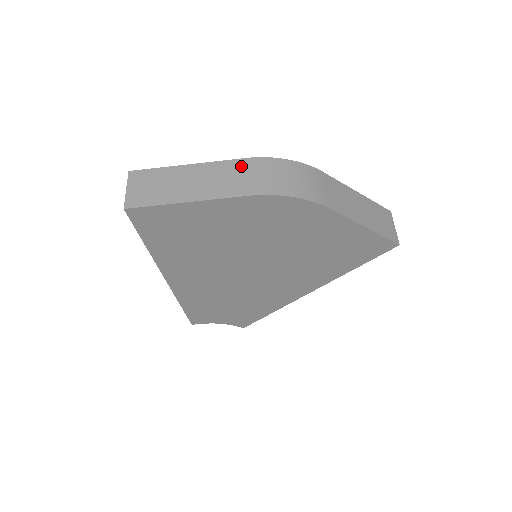
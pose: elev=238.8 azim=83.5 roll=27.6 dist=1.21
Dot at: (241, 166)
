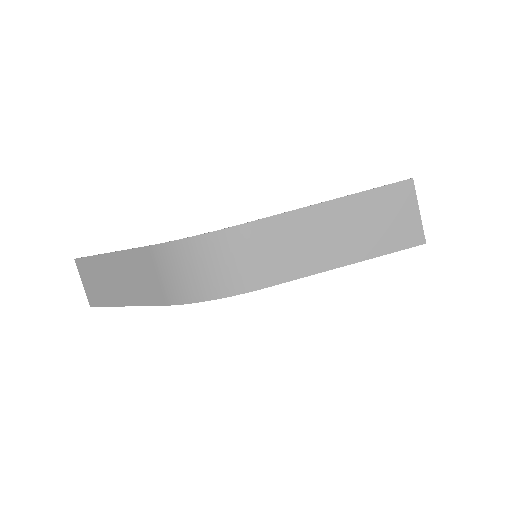
Dot at: (148, 259)
